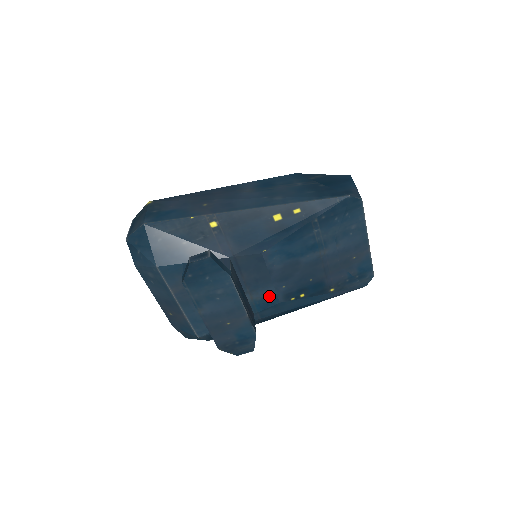
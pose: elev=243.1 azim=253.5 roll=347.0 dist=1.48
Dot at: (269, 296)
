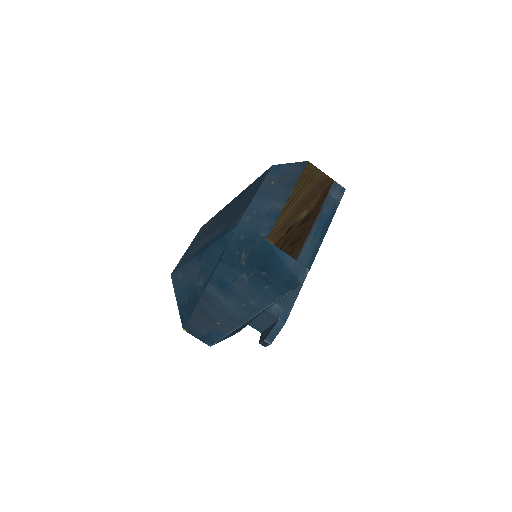
Dot at: occluded
